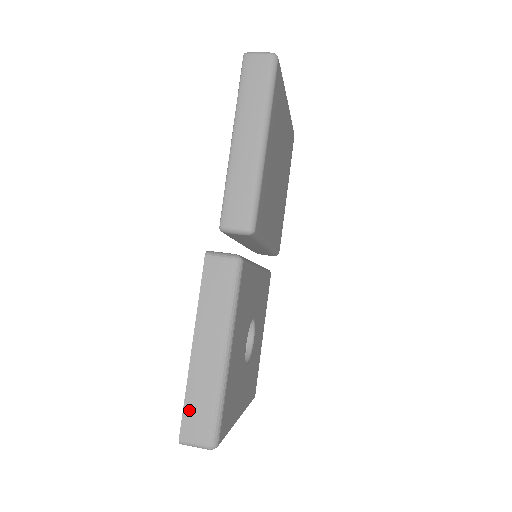
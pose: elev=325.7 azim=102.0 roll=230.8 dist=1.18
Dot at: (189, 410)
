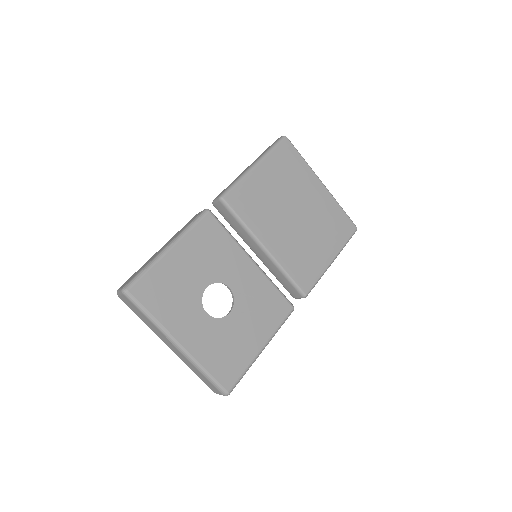
Dot at: (133, 275)
